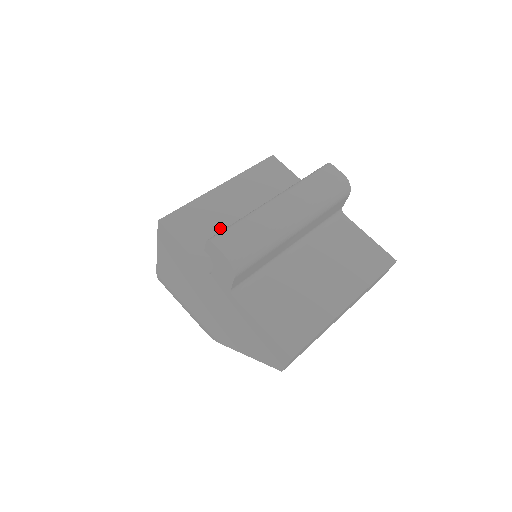
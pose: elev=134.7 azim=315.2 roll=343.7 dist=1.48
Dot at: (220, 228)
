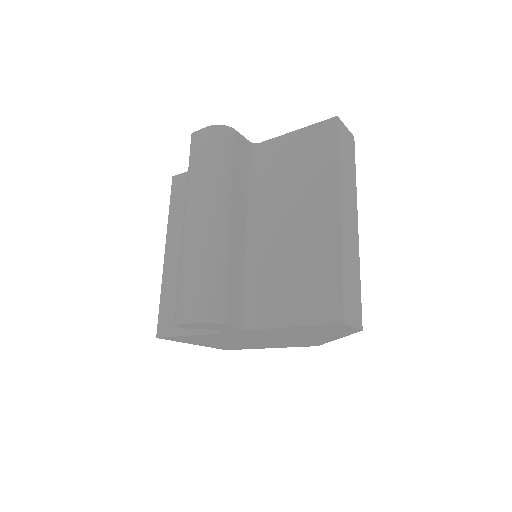
Dot at: occluded
